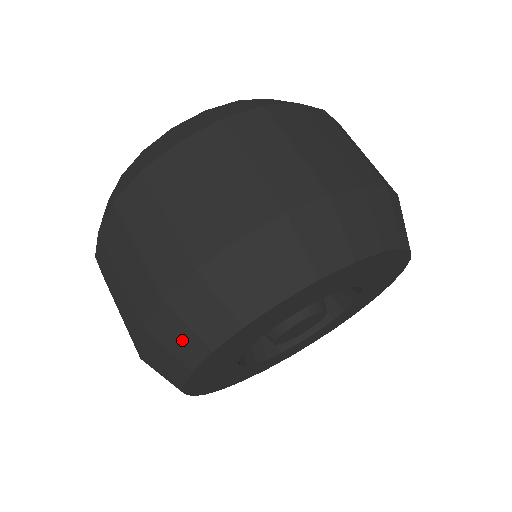
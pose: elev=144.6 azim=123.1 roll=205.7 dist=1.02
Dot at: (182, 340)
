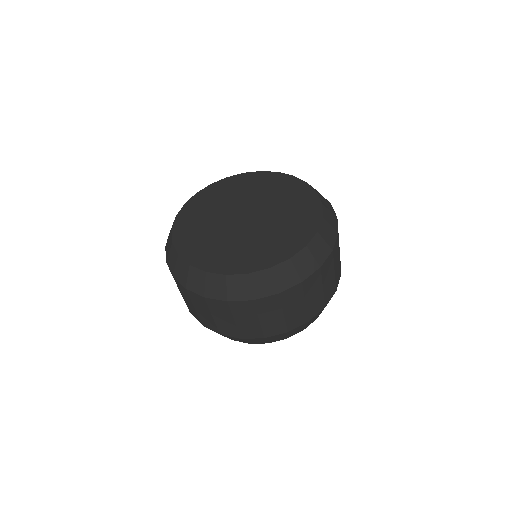
Dot at: occluded
